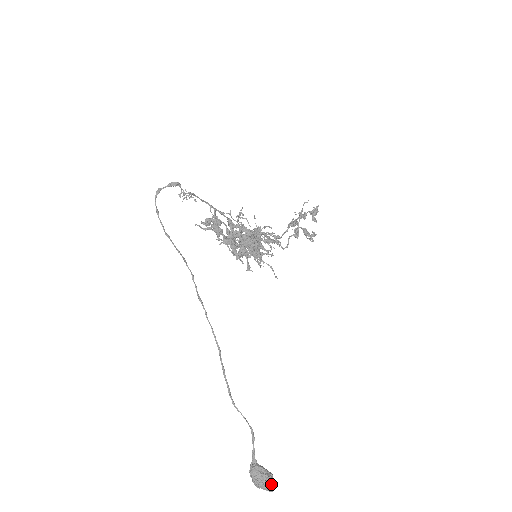
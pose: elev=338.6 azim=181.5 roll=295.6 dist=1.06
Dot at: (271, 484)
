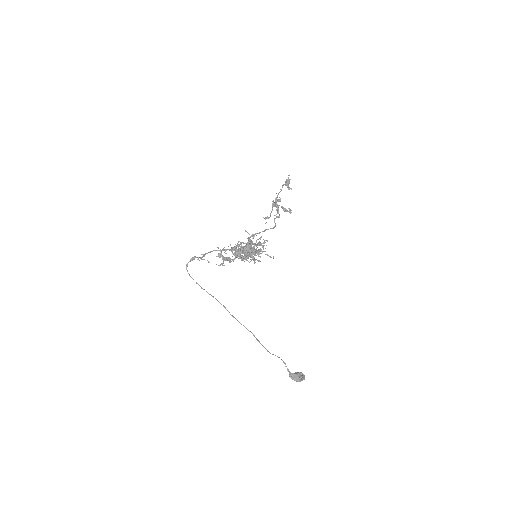
Dot at: (302, 378)
